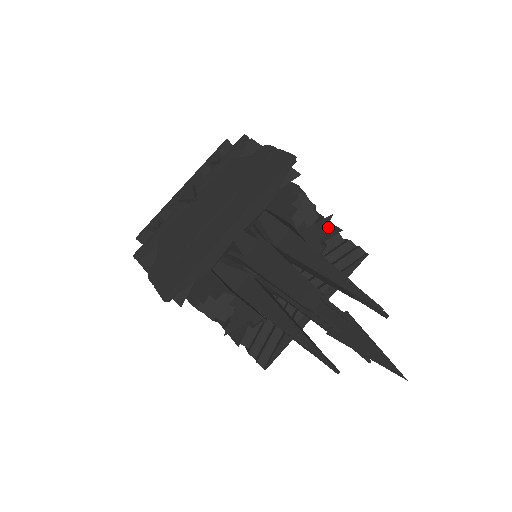
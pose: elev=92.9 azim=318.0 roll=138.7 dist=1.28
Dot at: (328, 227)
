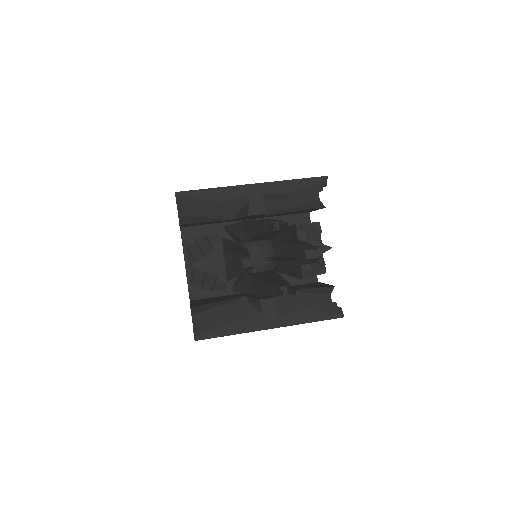
Dot at: (325, 285)
